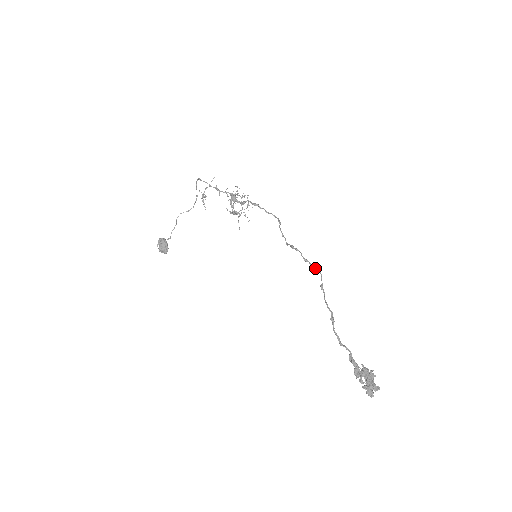
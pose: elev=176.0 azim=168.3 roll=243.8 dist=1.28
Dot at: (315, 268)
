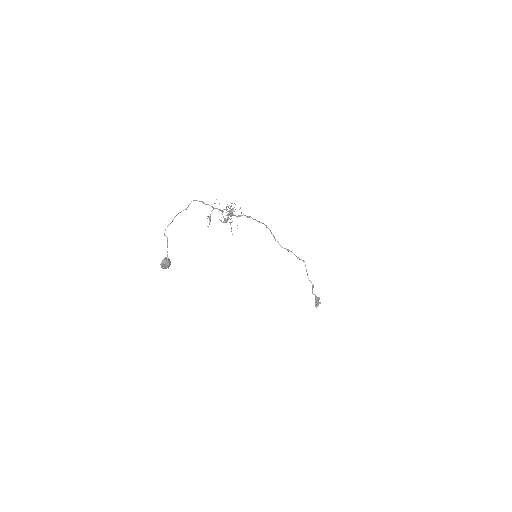
Dot at: (303, 261)
